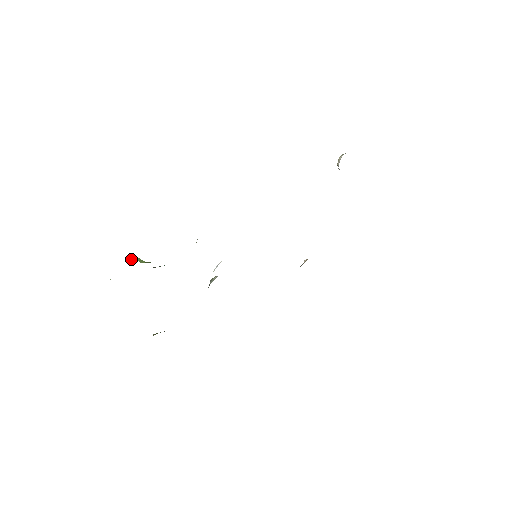
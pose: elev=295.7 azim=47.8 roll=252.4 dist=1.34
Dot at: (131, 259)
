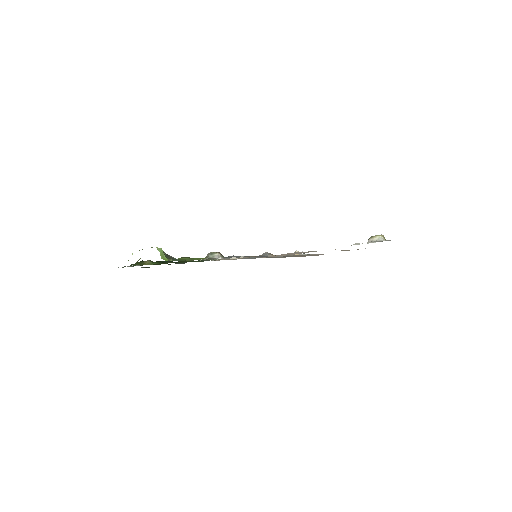
Dot at: (156, 247)
